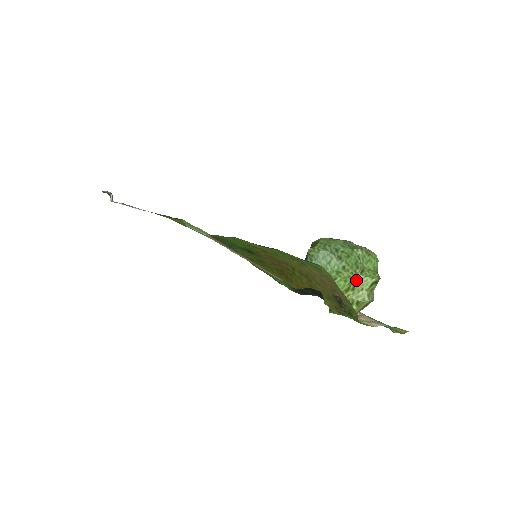
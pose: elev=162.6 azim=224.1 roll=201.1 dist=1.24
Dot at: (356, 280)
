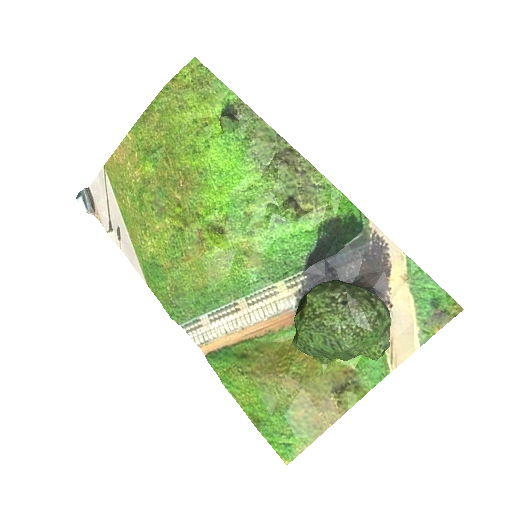
Dot at: (357, 355)
